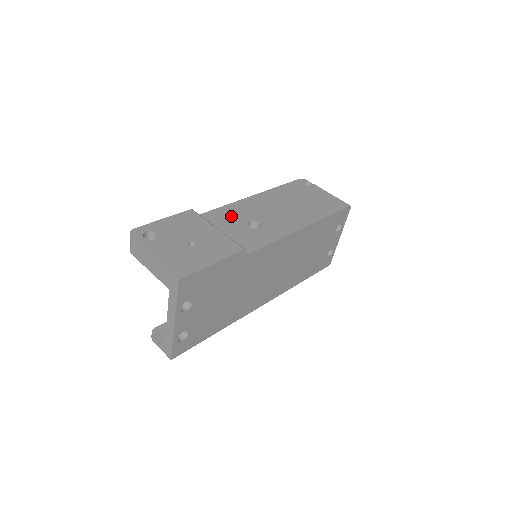
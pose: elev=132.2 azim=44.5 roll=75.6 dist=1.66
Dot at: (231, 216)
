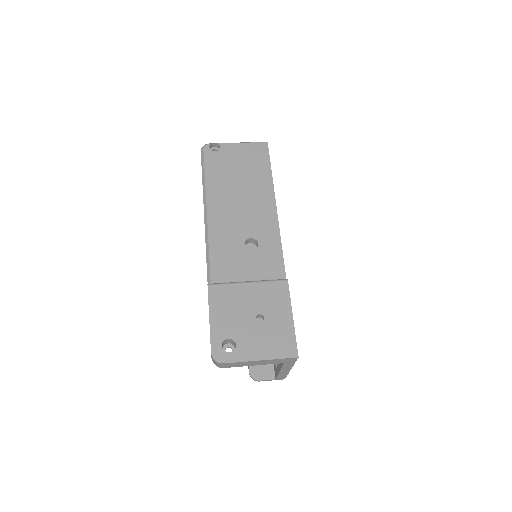
Dot at: (228, 254)
